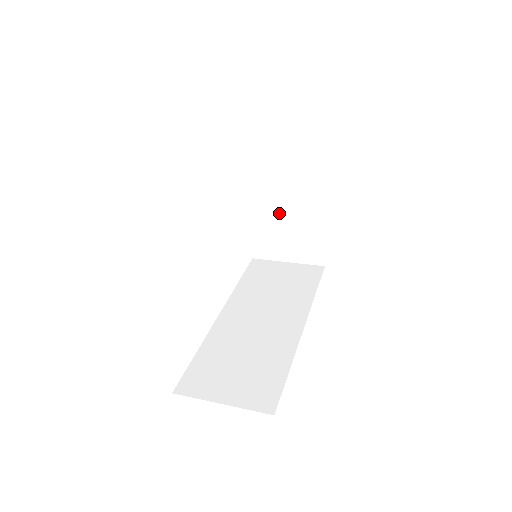
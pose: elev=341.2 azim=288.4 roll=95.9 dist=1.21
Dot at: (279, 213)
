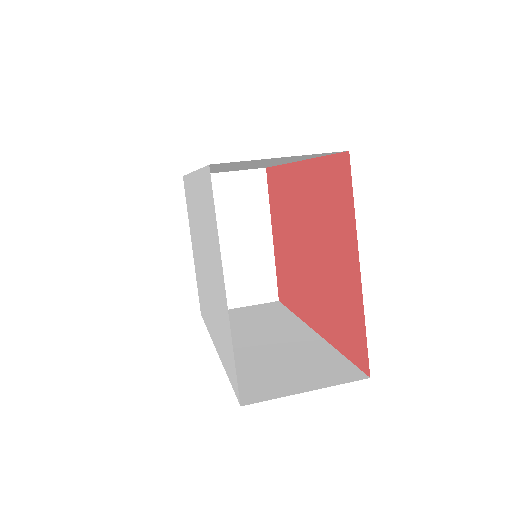
Dot at: (227, 251)
